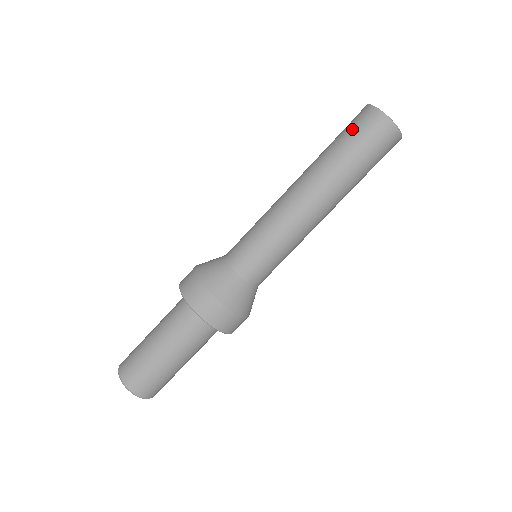
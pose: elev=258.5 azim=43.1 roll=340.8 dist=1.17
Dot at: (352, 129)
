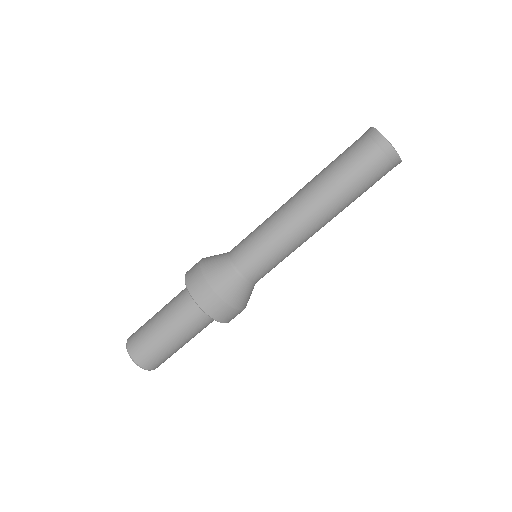
Dot at: (364, 161)
